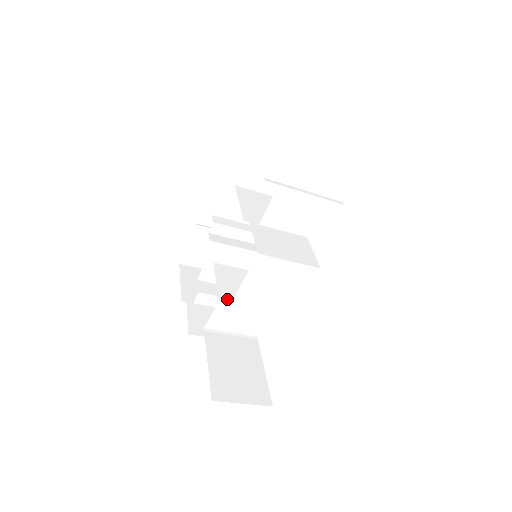
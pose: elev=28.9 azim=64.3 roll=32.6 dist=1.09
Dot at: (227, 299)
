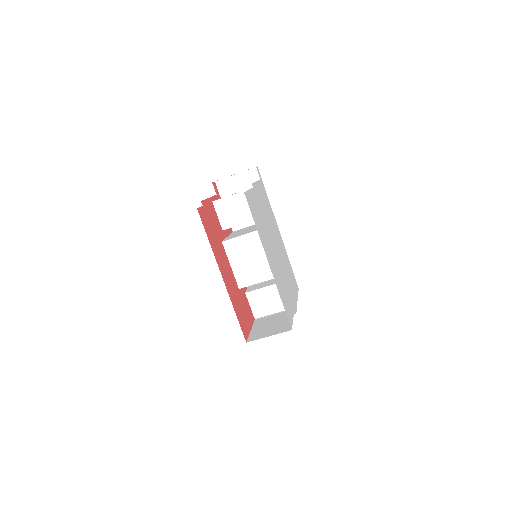
Dot at: (251, 290)
